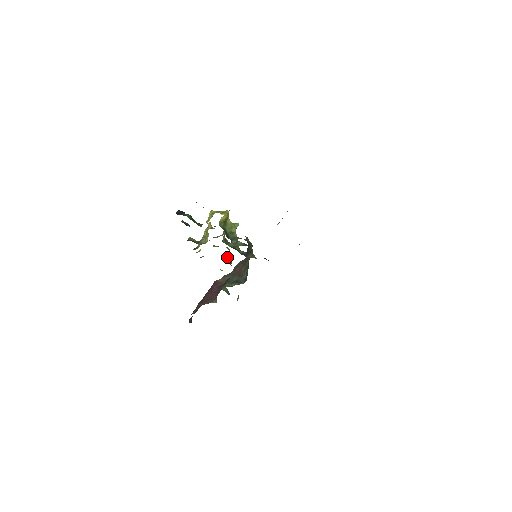
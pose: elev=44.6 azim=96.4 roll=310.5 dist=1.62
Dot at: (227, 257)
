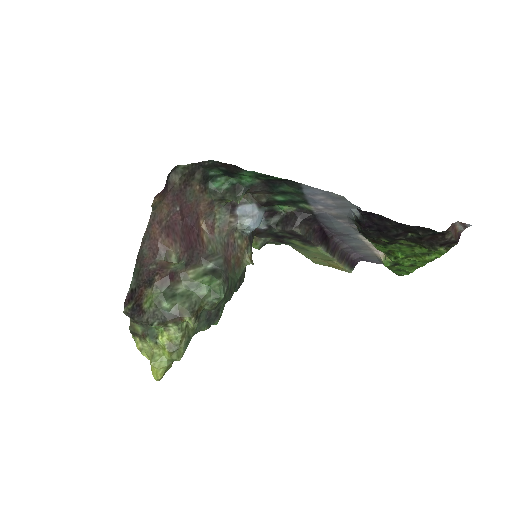
Dot at: occluded
